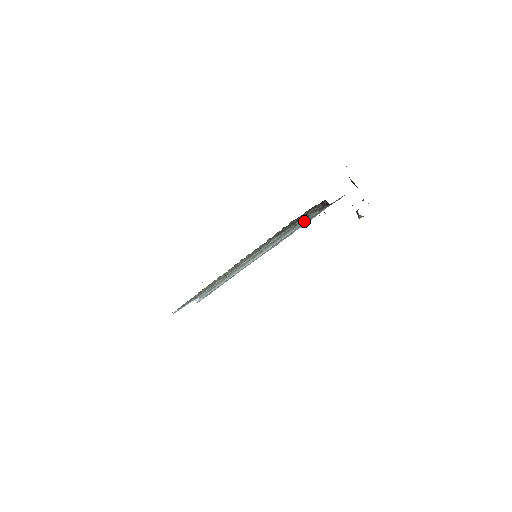
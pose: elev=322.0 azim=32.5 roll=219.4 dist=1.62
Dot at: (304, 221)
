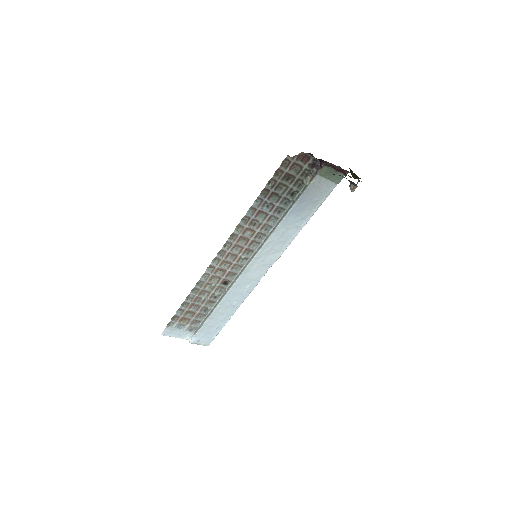
Dot at: (301, 195)
